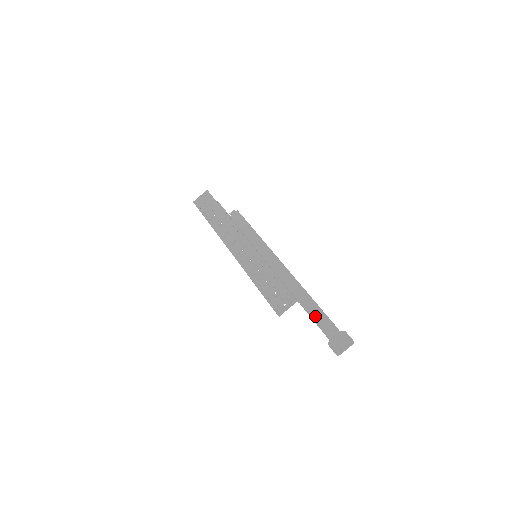
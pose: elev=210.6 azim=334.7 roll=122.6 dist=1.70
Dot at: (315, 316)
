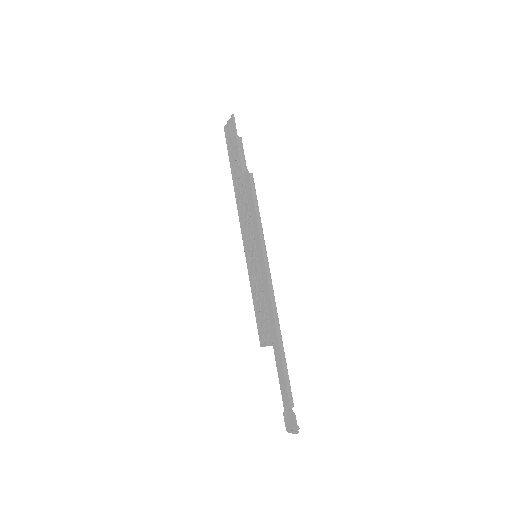
Dot at: (279, 376)
